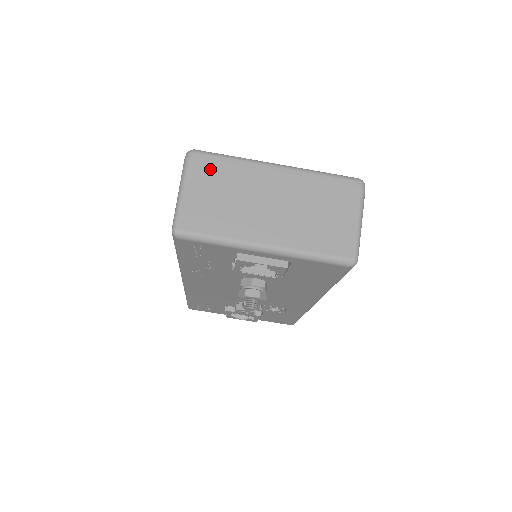
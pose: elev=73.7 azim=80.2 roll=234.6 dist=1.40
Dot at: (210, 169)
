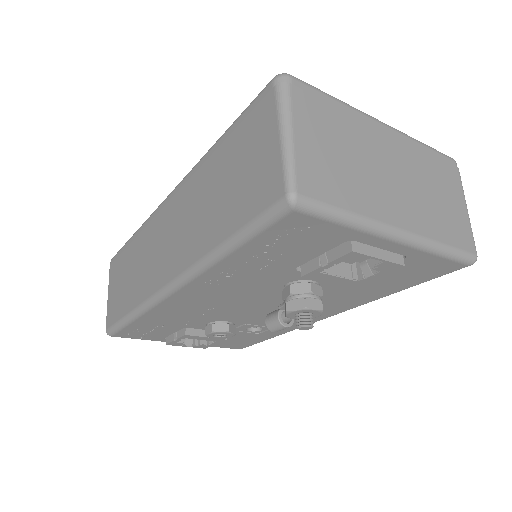
Dot at: (317, 108)
